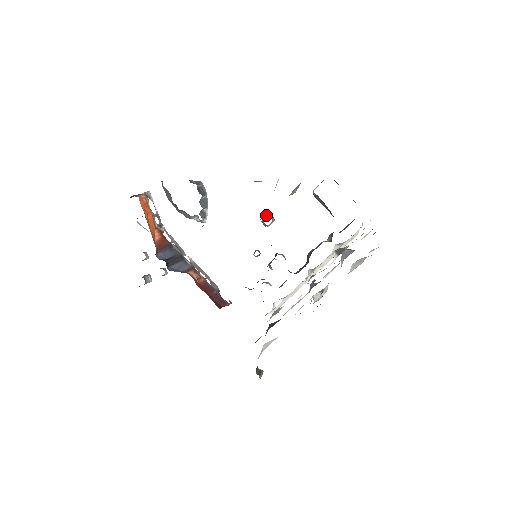
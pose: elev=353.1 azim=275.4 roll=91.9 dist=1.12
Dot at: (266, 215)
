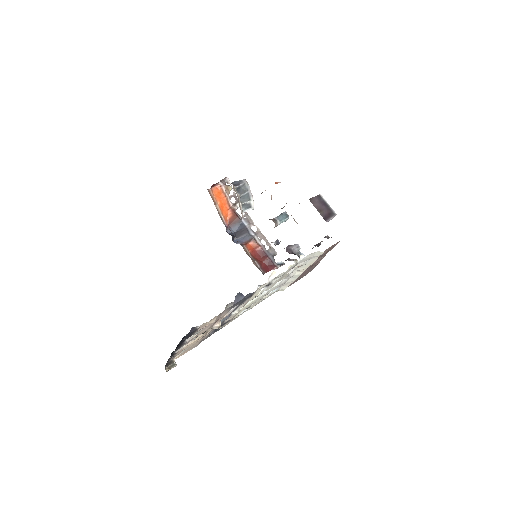
Dot at: (275, 217)
